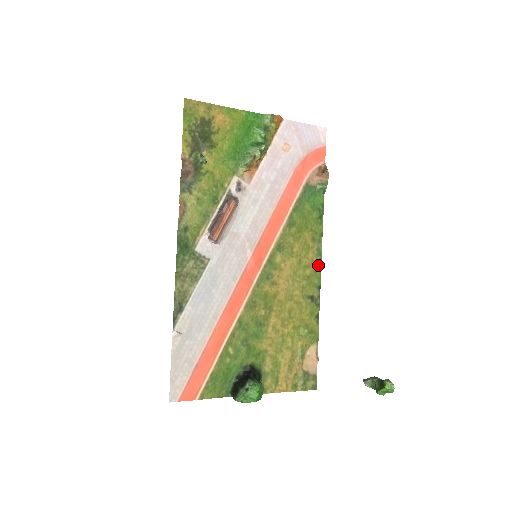
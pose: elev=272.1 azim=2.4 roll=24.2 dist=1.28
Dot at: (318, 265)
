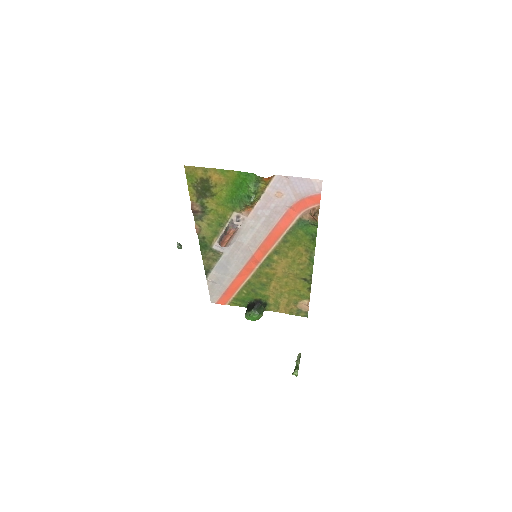
Dot at: (311, 264)
